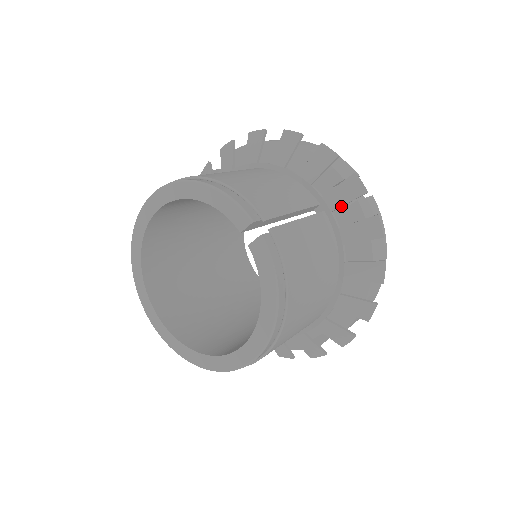
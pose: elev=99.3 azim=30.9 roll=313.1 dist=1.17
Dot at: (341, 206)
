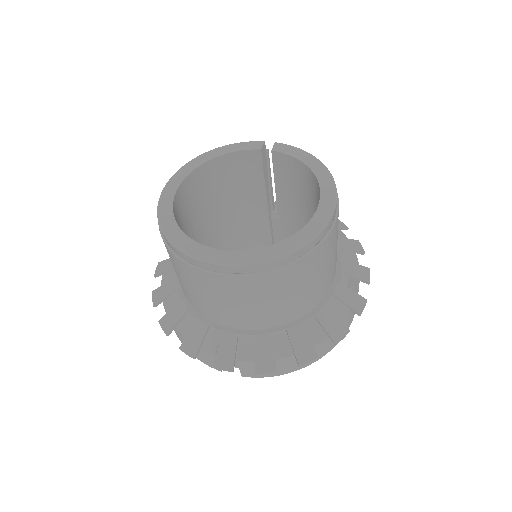
Dot at: occluded
